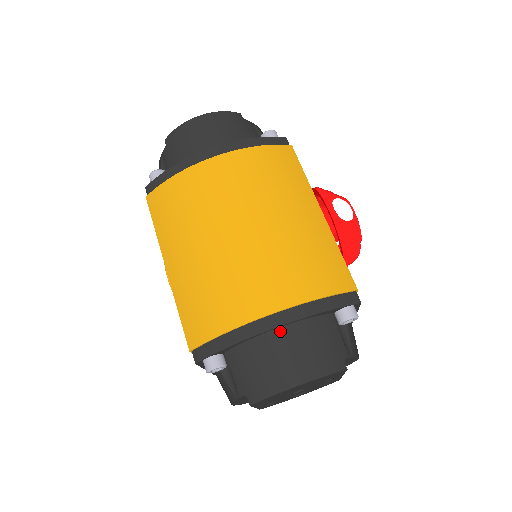
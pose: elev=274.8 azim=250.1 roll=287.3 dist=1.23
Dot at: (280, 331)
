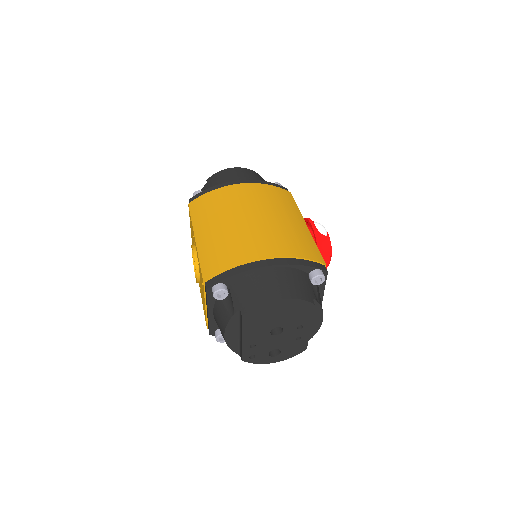
Dot at: (271, 269)
